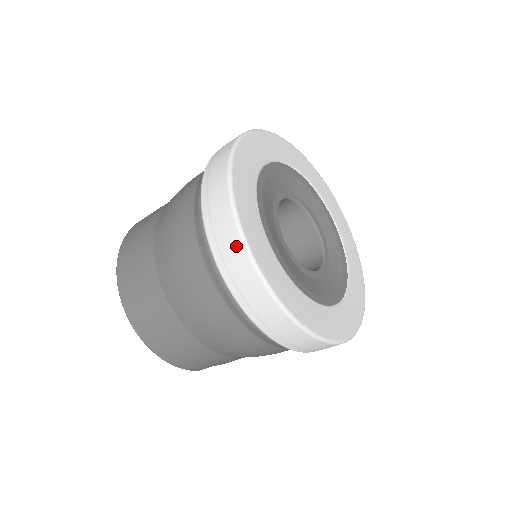
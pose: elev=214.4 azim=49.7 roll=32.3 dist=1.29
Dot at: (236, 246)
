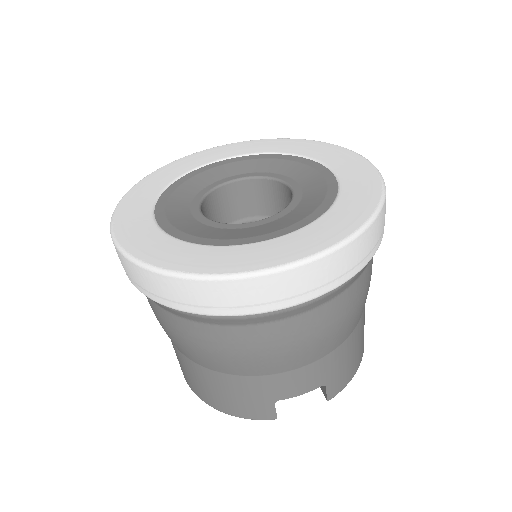
Dot at: occluded
